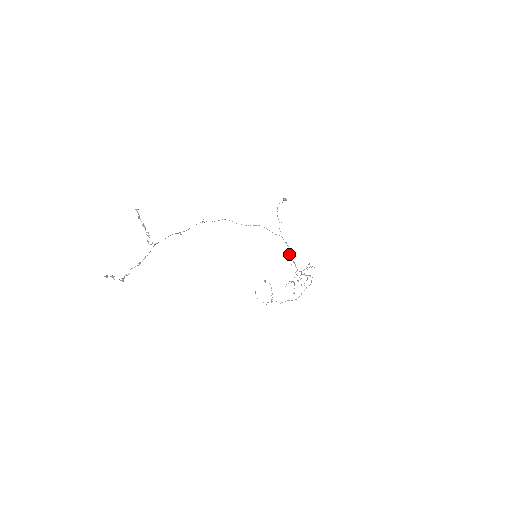
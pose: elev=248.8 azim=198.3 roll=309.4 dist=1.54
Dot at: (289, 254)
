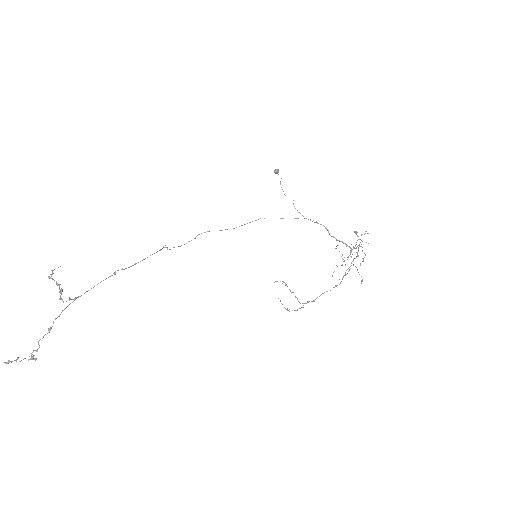
Dot at: (329, 234)
